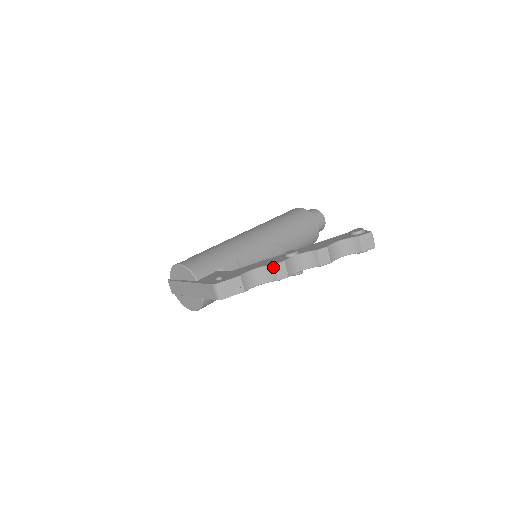
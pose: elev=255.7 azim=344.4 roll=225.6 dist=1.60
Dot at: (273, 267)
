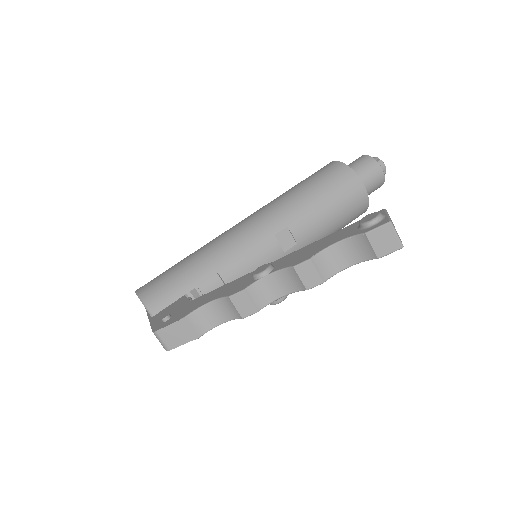
Dot at: (229, 300)
